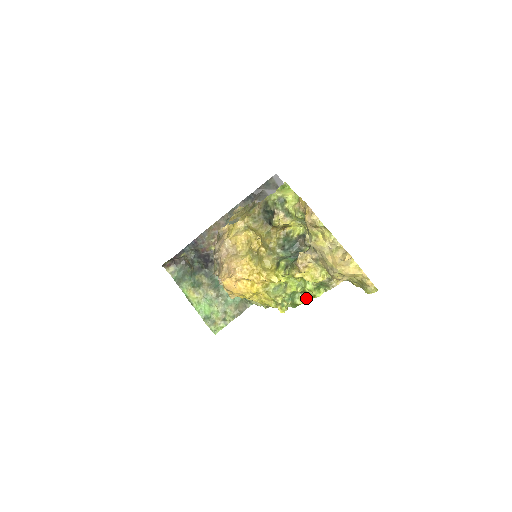
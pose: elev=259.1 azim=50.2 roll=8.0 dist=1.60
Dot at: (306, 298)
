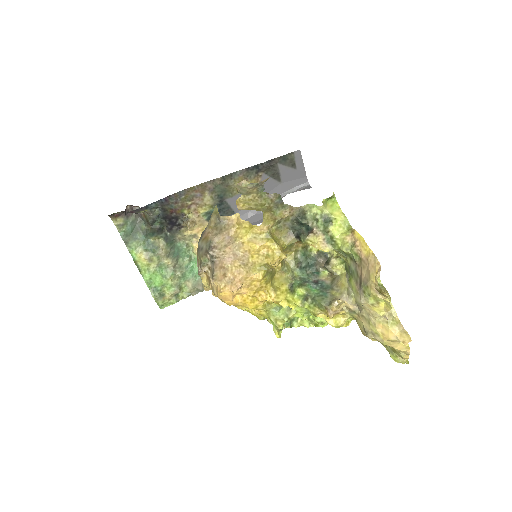
Dot at: (305, 323)
